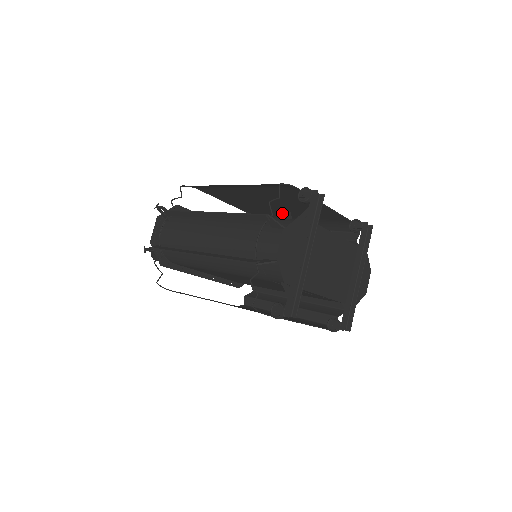
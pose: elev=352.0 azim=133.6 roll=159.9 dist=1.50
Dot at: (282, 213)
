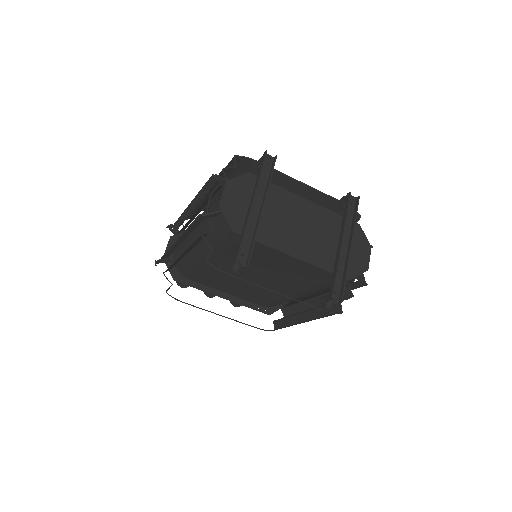
Dot at: occluded
